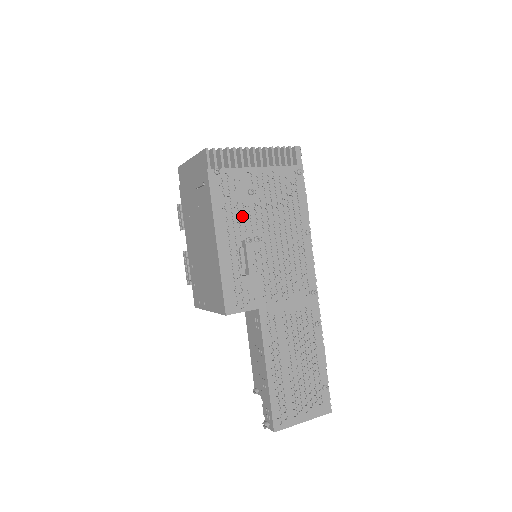
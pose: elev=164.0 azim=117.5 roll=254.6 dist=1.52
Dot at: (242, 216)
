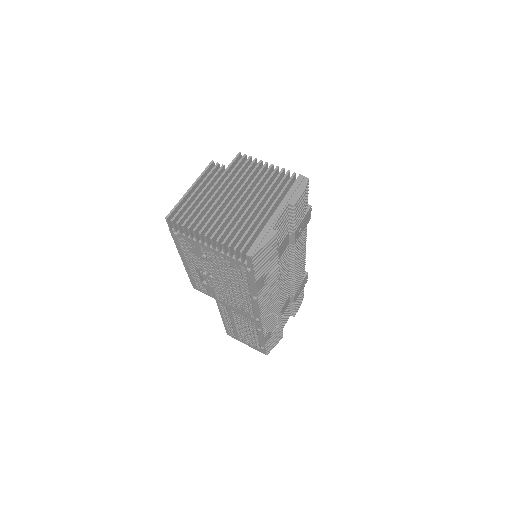
Dot at: (200, 261)
